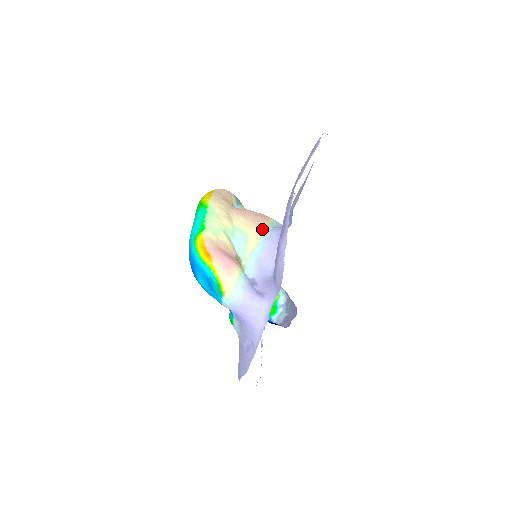
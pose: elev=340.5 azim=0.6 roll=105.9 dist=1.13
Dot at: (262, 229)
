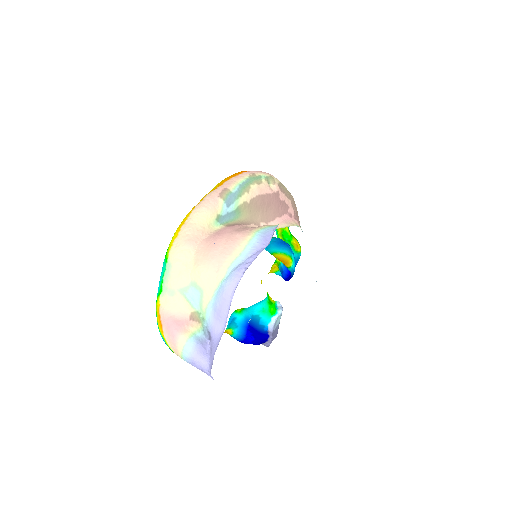
Dot at: (218, 277)
